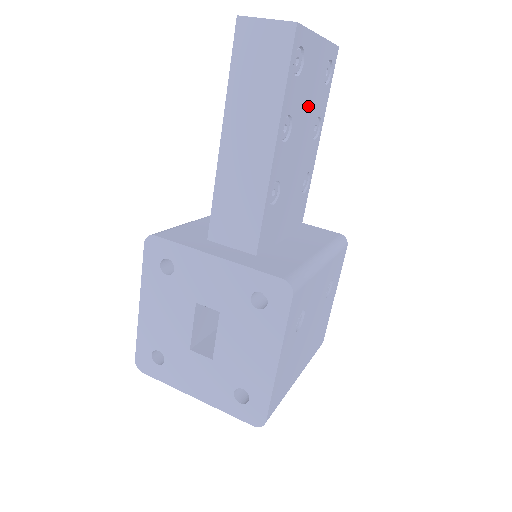
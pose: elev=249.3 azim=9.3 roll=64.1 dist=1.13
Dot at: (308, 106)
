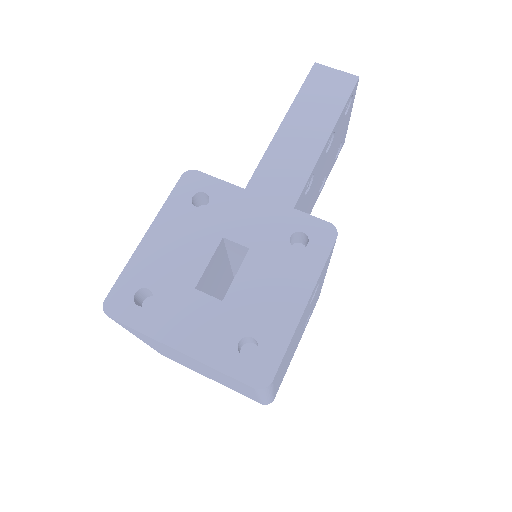
Dot at: (332, 152)
